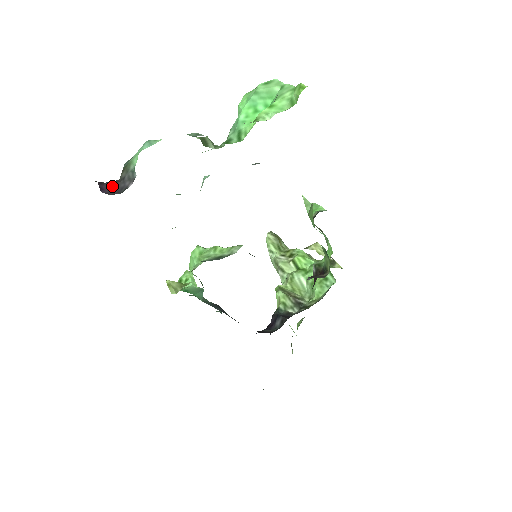
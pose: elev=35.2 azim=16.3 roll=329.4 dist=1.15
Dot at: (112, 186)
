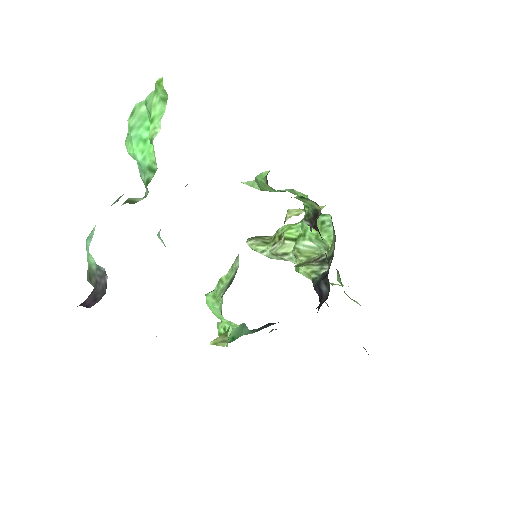
Dot at: (93, 296)
